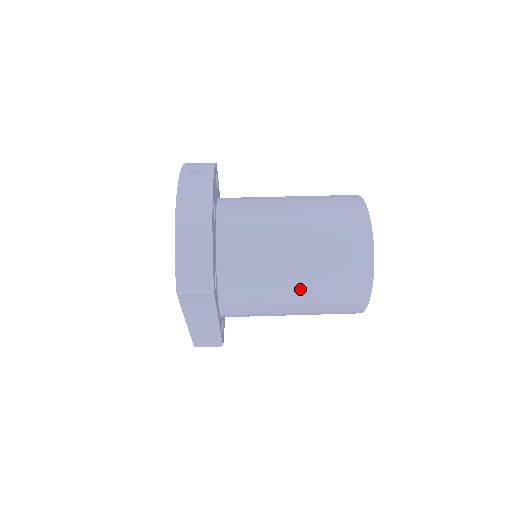
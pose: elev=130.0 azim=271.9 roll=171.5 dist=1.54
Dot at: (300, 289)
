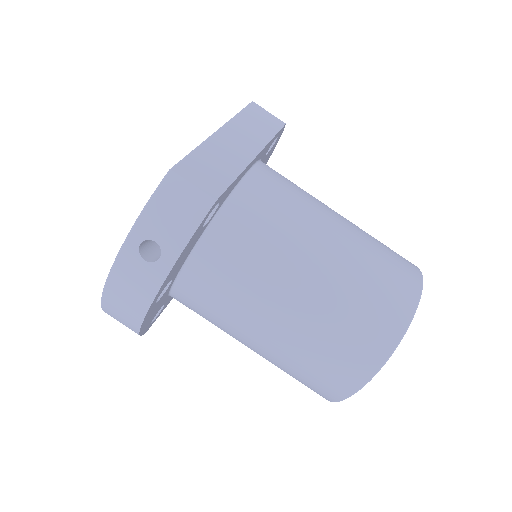
Dot at: occluded
